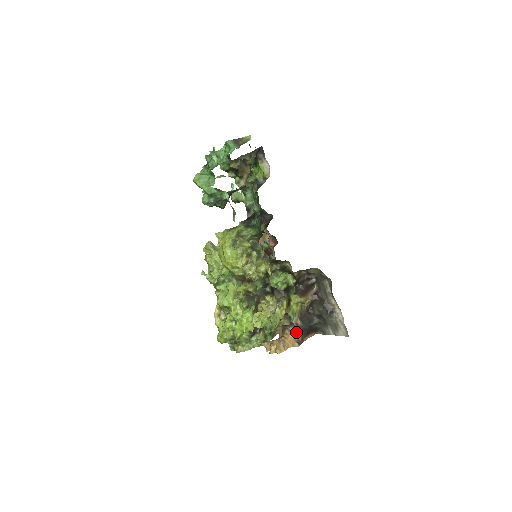
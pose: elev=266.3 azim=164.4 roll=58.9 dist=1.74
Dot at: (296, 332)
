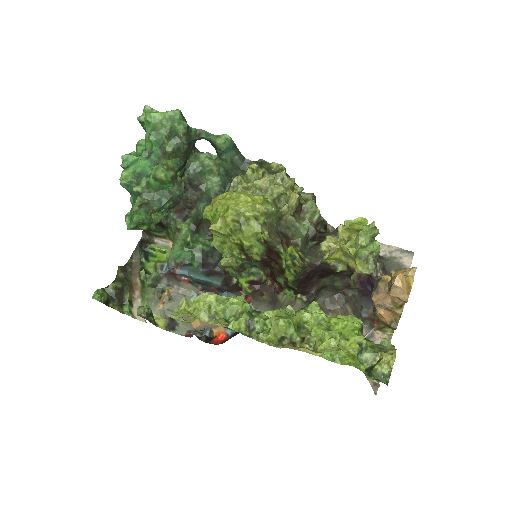
Dot at: occluded
